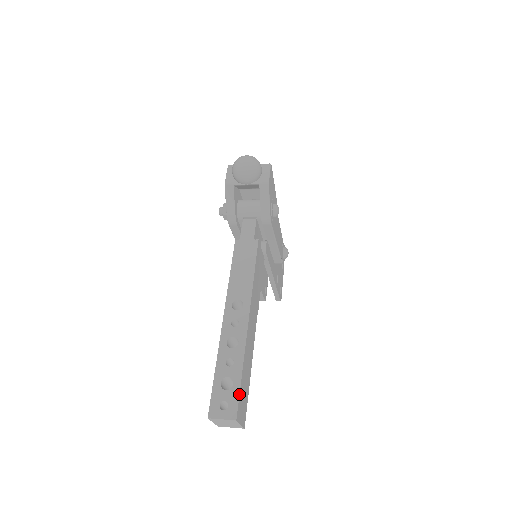
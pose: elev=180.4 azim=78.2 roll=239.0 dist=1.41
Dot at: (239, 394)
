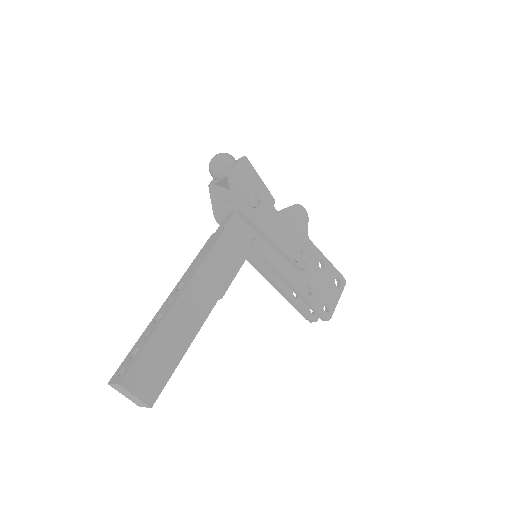
Dot at: (134, 361)
